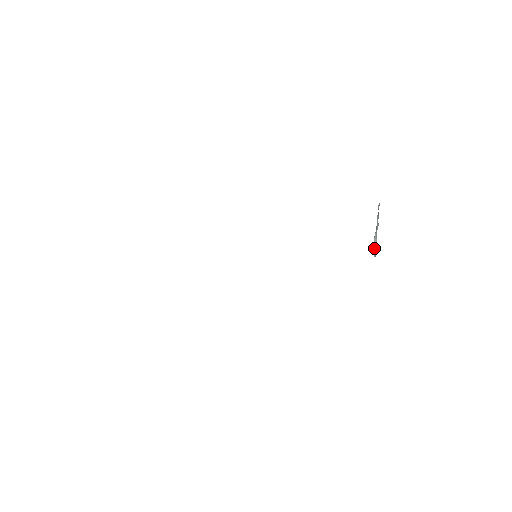
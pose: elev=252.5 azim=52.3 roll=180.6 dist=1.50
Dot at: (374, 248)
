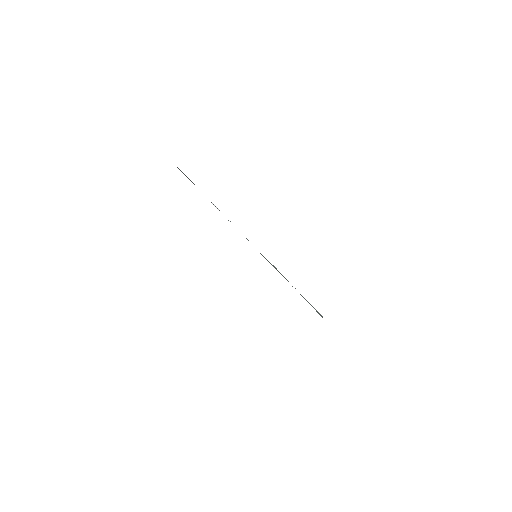
Dot at: occluded
